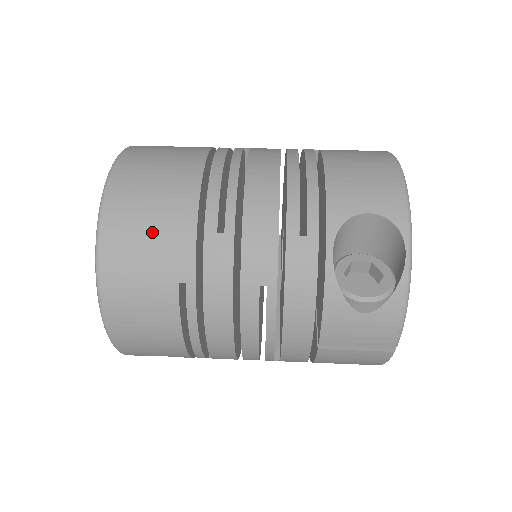
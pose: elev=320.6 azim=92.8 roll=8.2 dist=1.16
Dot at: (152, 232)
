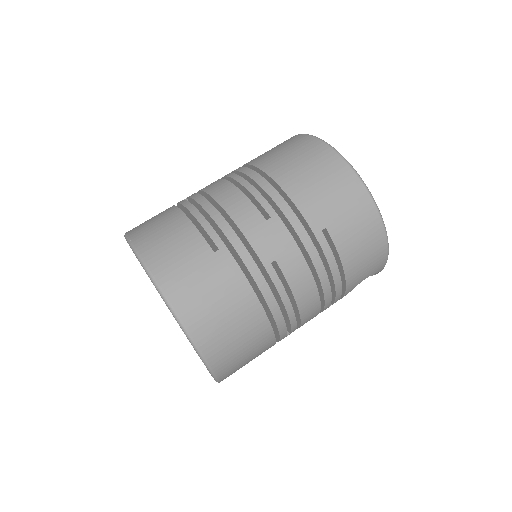
Dot at: occluded
